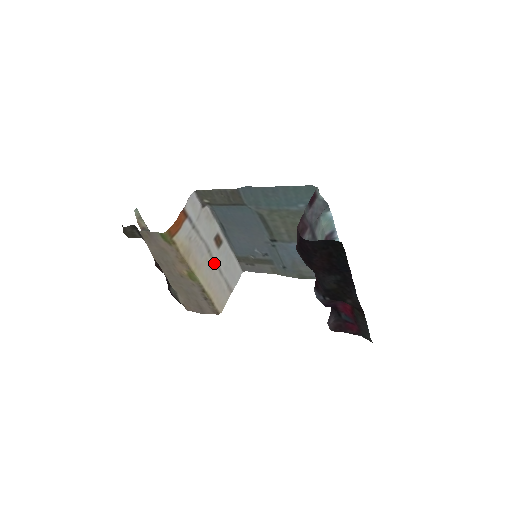
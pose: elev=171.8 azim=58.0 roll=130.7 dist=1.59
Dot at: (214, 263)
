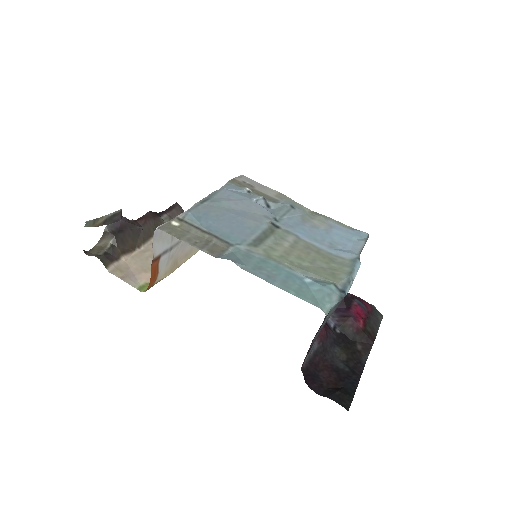
Dot at: occluded
